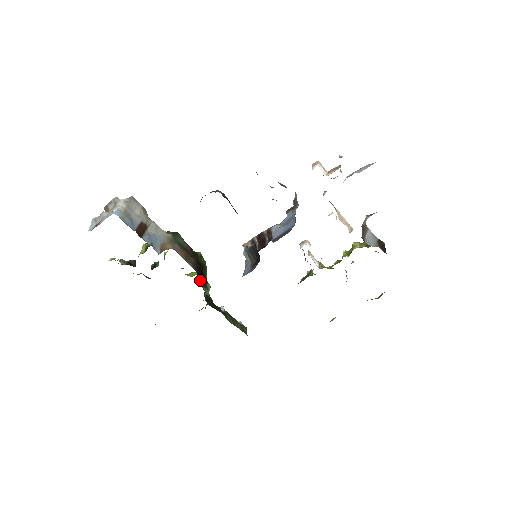
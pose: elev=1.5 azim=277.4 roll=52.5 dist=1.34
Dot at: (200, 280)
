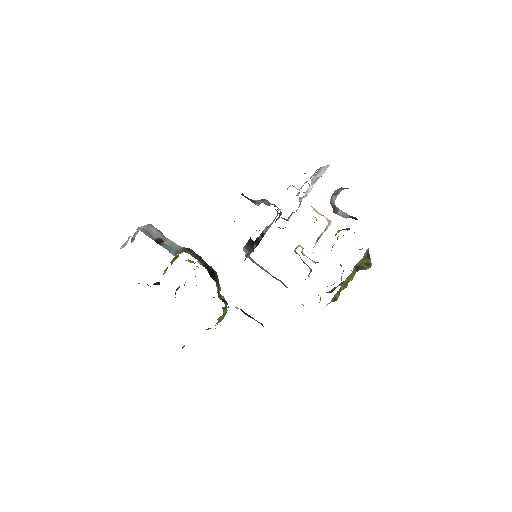
Dot at: occluded
